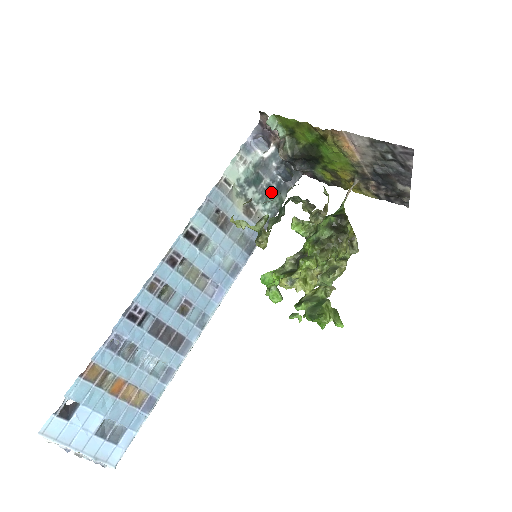
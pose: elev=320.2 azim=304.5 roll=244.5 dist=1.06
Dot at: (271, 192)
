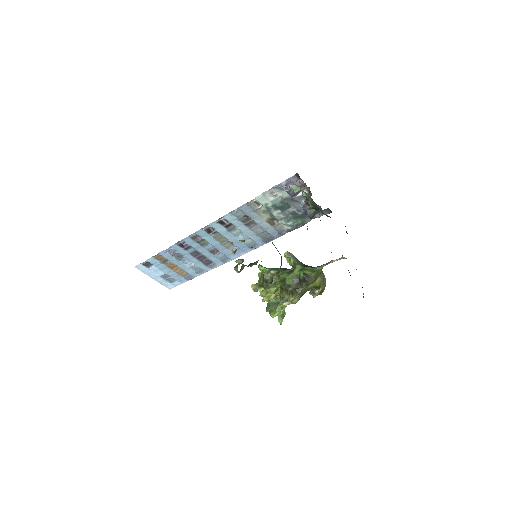
Dot at: (295, 216)
